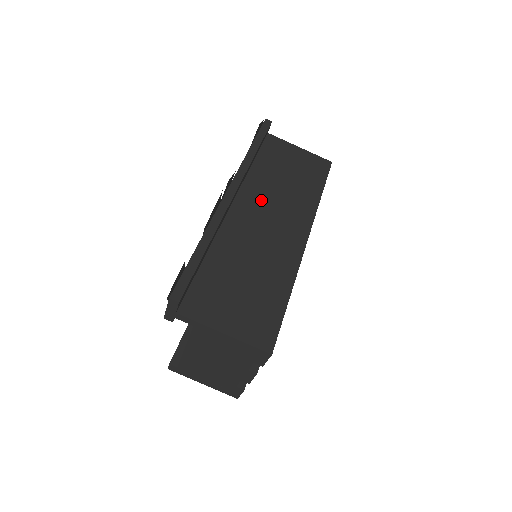
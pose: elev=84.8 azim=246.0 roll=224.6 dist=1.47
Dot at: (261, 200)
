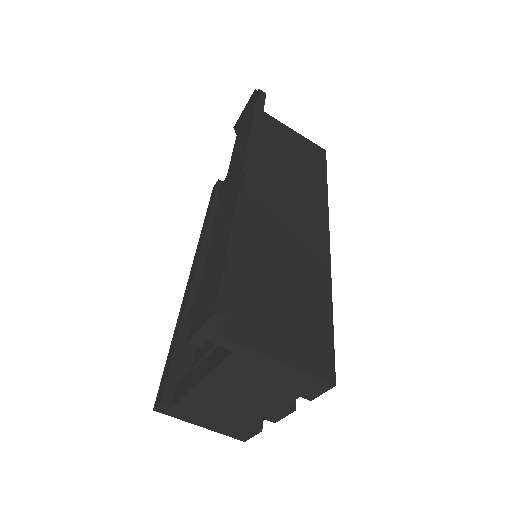
Dot at: (271, 185)
